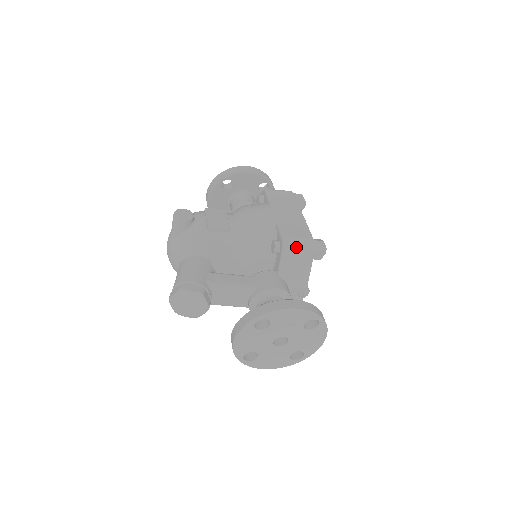
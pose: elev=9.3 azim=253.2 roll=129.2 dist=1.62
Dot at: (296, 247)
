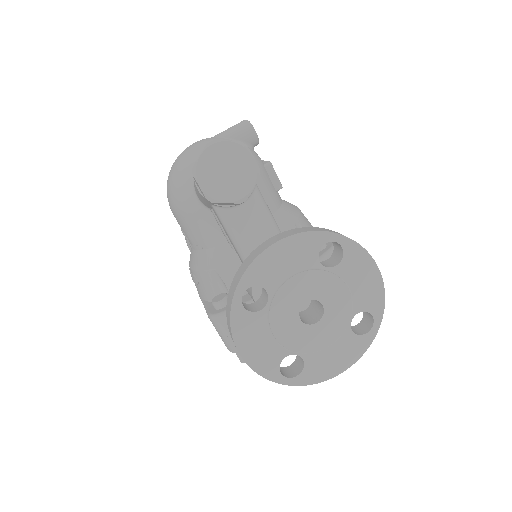
Dot at: occluded
